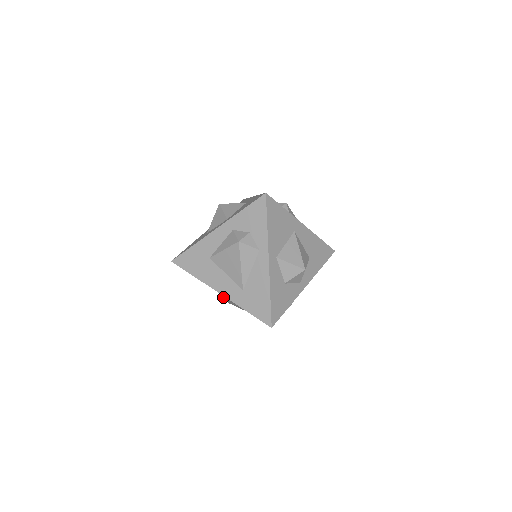
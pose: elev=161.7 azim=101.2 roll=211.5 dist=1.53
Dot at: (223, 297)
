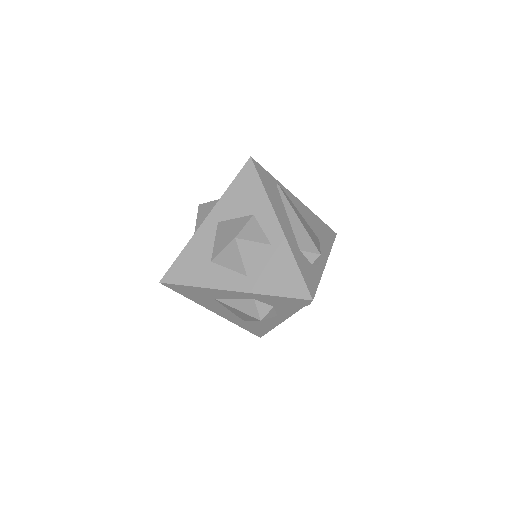
Dot at: occluded
